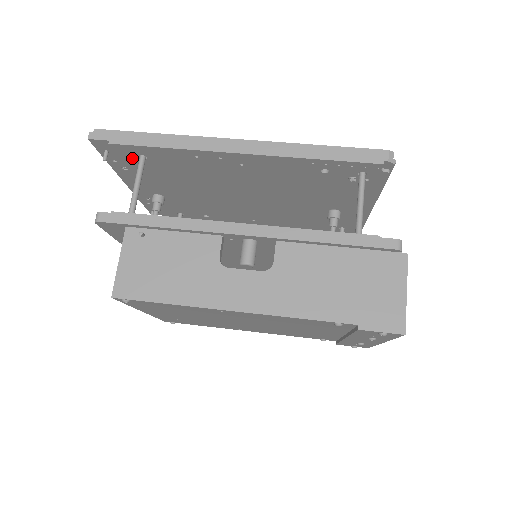
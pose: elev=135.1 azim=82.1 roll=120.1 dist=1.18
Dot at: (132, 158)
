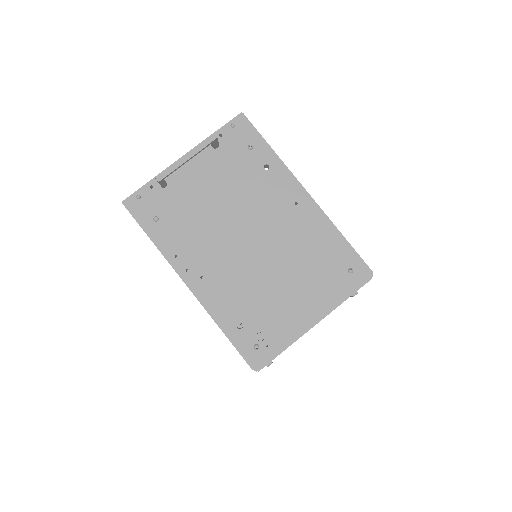
Dot at: occluded
